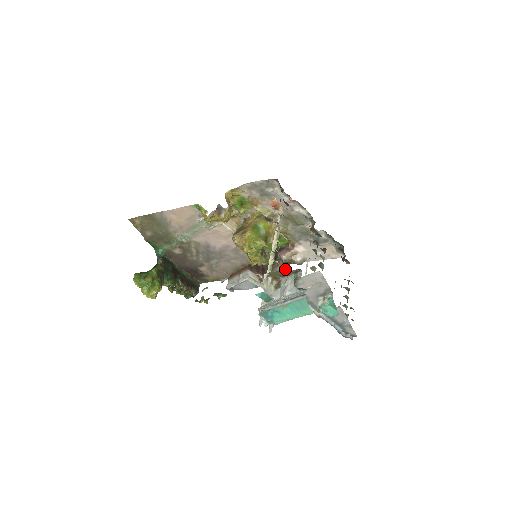
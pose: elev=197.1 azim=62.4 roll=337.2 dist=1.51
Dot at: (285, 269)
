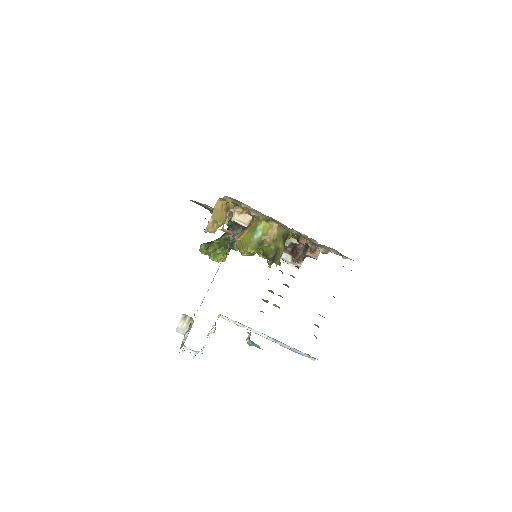
Dot at: (313, 256)
